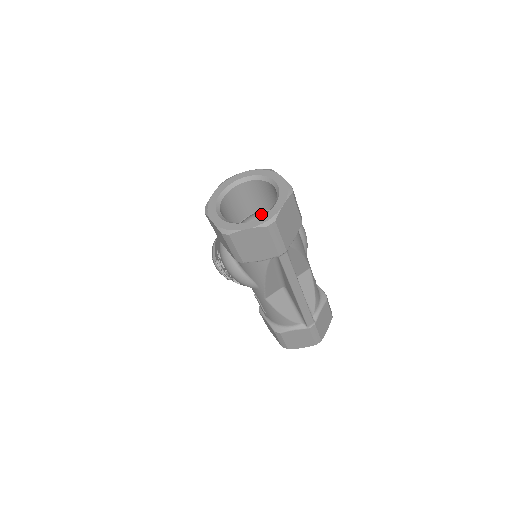
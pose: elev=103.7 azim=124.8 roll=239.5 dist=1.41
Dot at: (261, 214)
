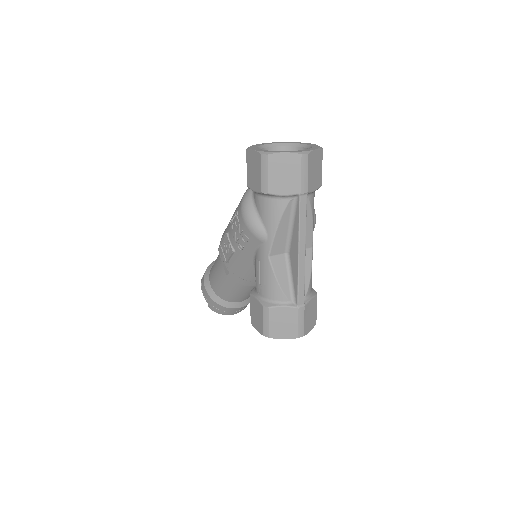
Dot at: occluded
